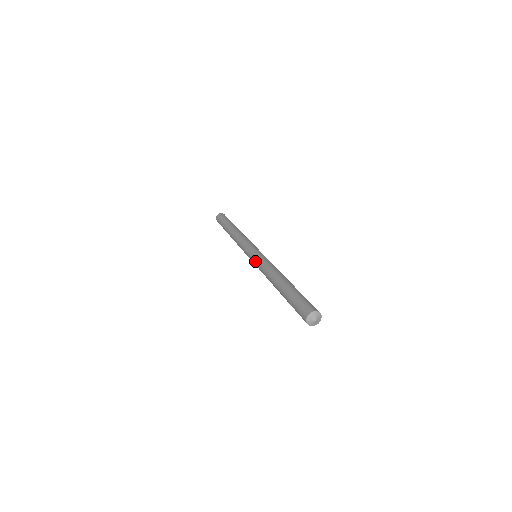
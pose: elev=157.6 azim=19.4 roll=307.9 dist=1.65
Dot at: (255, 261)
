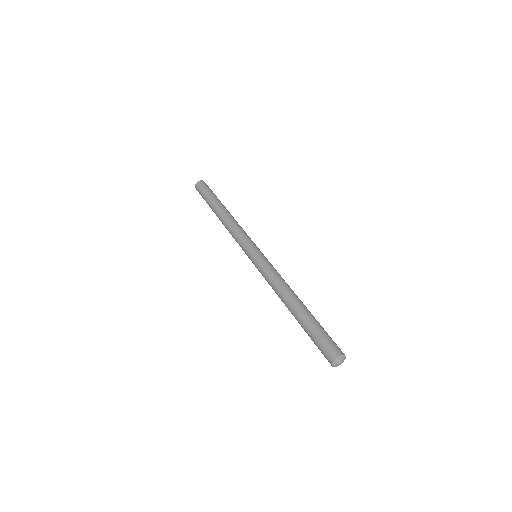
Dot at: (258, 268)
